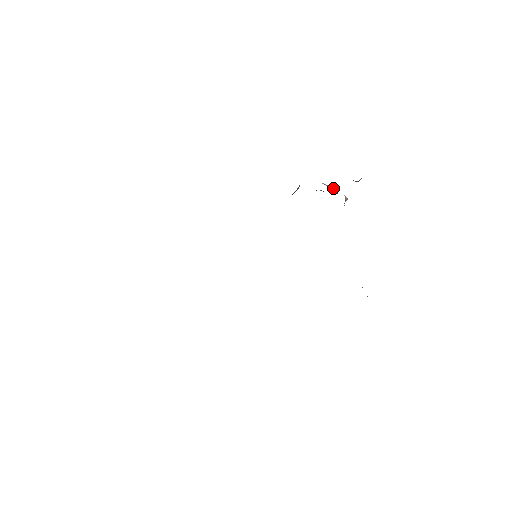
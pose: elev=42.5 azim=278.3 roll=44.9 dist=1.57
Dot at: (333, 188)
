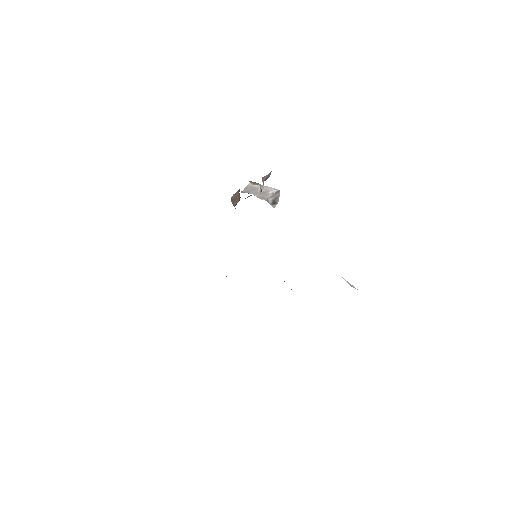
Dot at: (260, 184)
